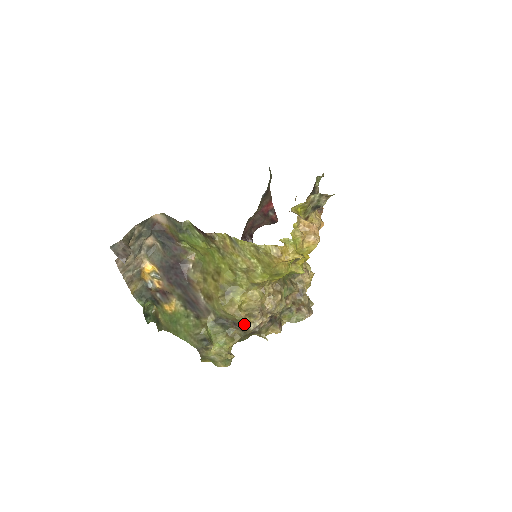
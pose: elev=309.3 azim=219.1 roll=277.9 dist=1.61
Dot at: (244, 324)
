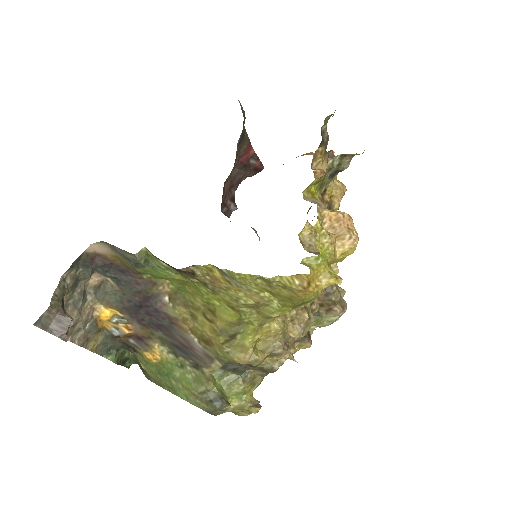
Dot at: (265, 366)
